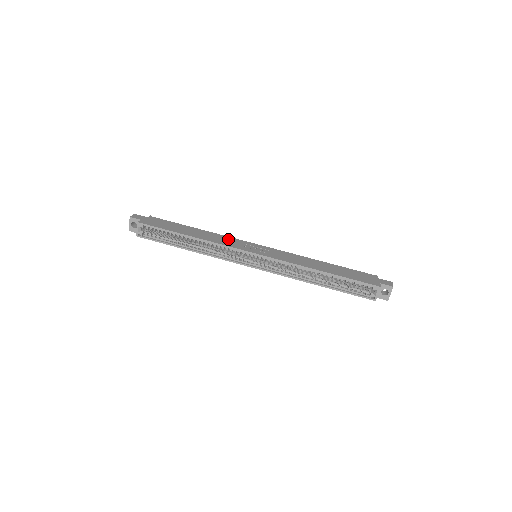
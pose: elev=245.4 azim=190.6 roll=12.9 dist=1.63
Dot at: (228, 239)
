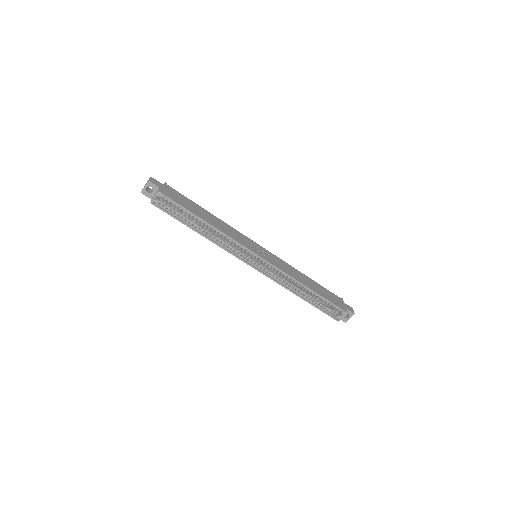
Dot at: (237, 233)
